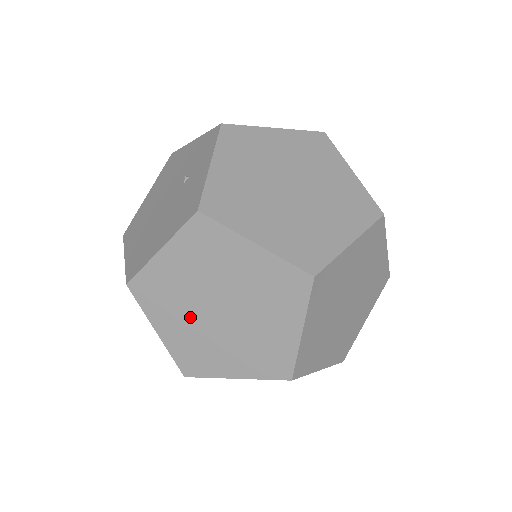
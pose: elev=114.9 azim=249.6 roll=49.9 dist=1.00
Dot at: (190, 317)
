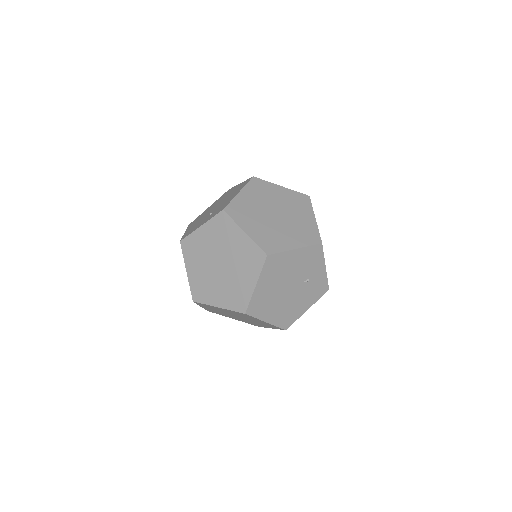
Dot at: occluded
